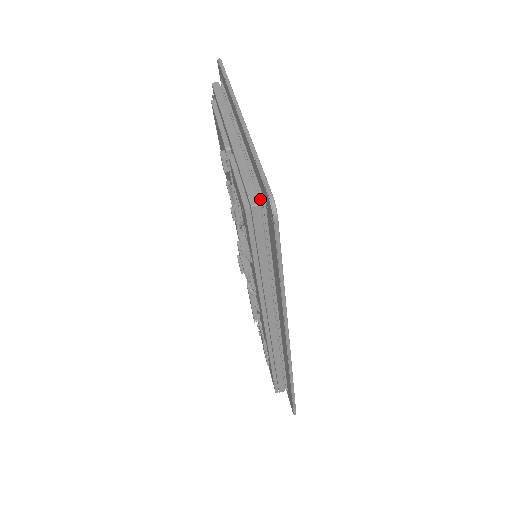
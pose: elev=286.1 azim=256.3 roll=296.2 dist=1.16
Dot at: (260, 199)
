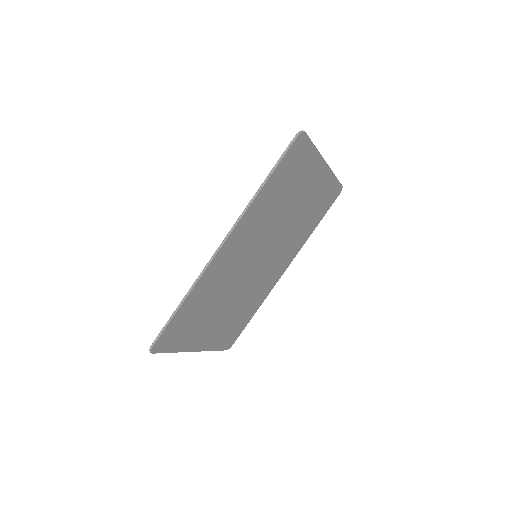
Dot at: occluded
